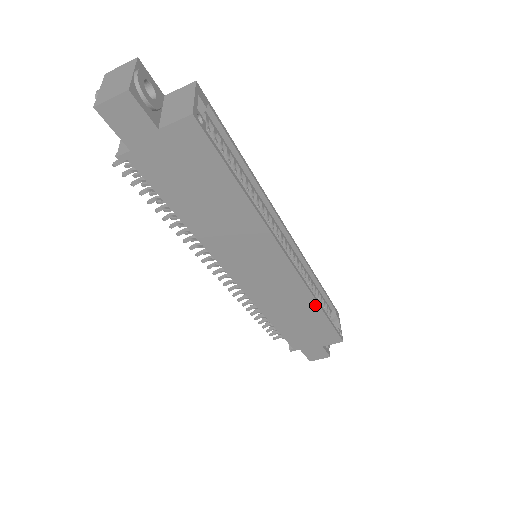
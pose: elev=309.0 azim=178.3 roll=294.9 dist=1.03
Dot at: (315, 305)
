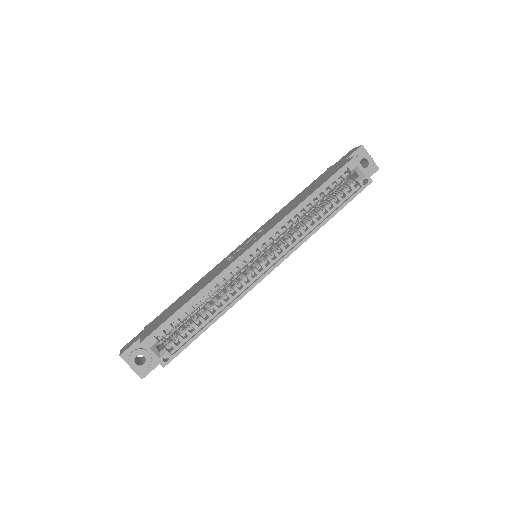
Dot at: (319, 228)
